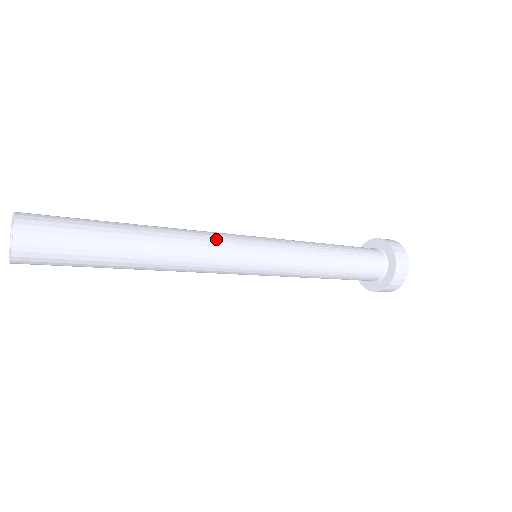
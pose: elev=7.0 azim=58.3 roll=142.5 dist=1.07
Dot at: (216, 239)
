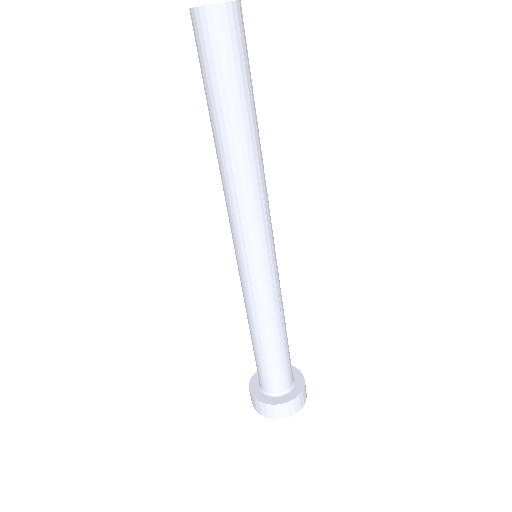
Dot at: occluded
